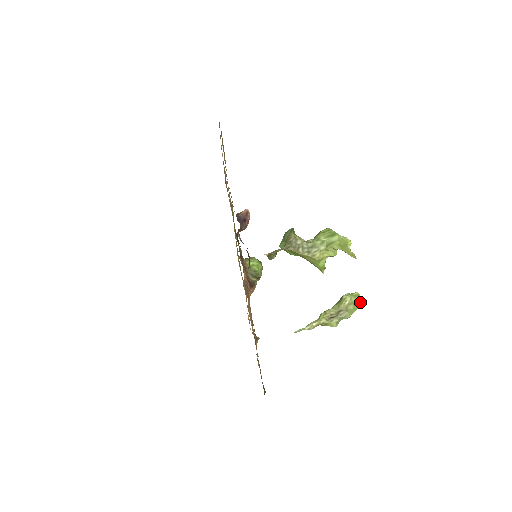
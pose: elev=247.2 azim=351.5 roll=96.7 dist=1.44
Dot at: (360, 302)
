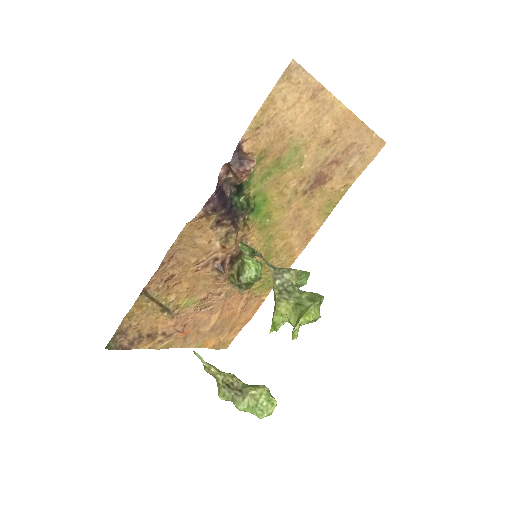
Dot at: (266, 413)
